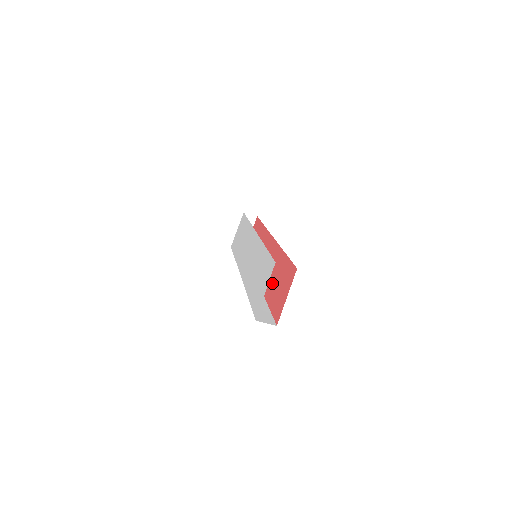
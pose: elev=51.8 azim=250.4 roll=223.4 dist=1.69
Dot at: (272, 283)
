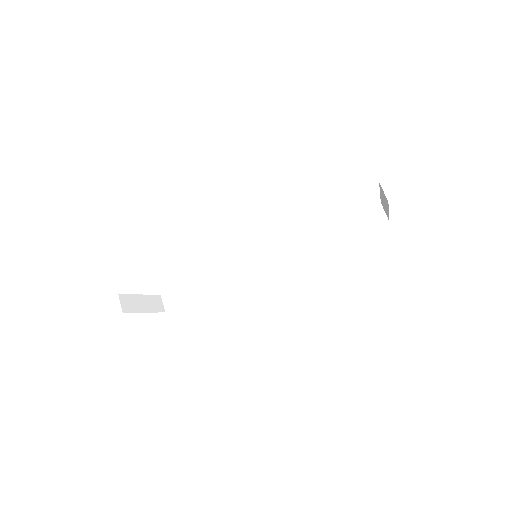
Dot at: occluded
